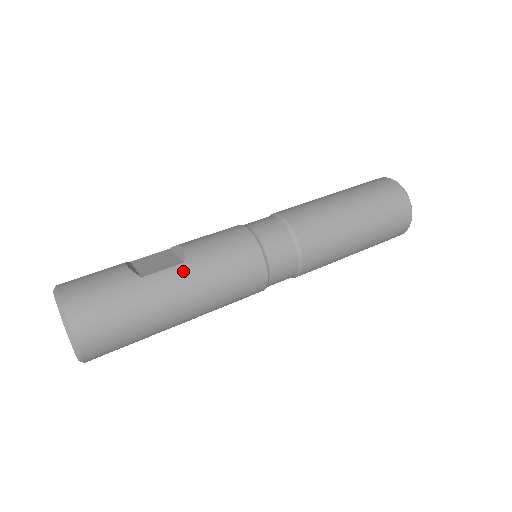
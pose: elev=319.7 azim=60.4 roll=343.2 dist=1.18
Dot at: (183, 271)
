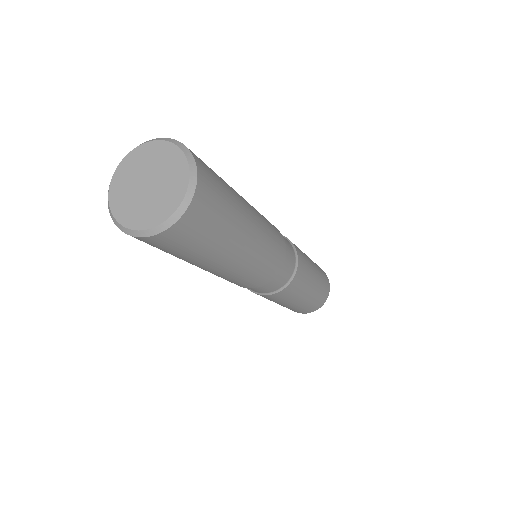
Dot at: occluded
